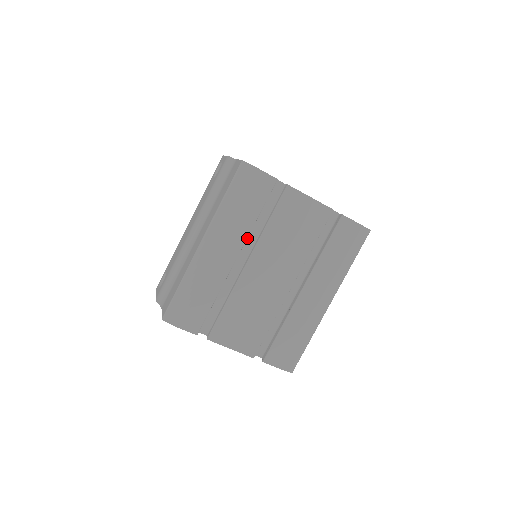
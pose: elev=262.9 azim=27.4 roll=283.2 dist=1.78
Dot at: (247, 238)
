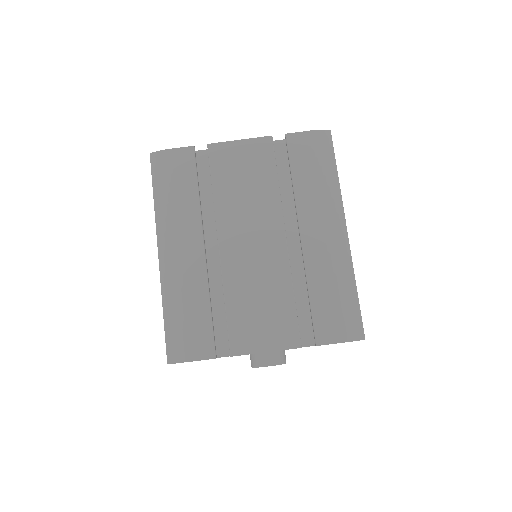
Dot at: (206, 223)
